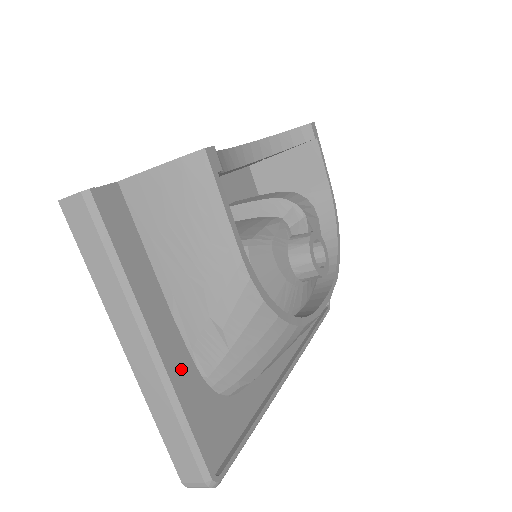
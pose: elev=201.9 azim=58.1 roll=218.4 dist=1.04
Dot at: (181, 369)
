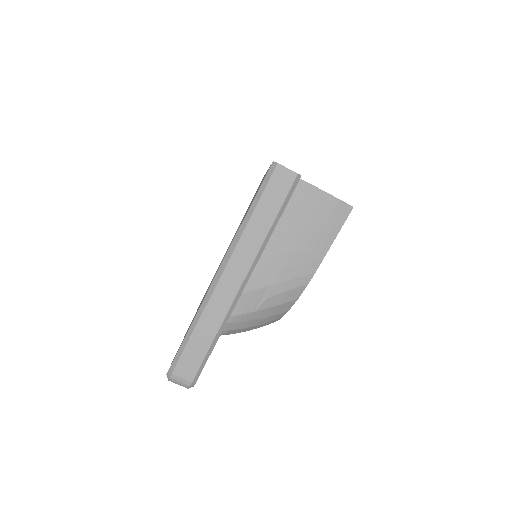
Dot at: occluded
